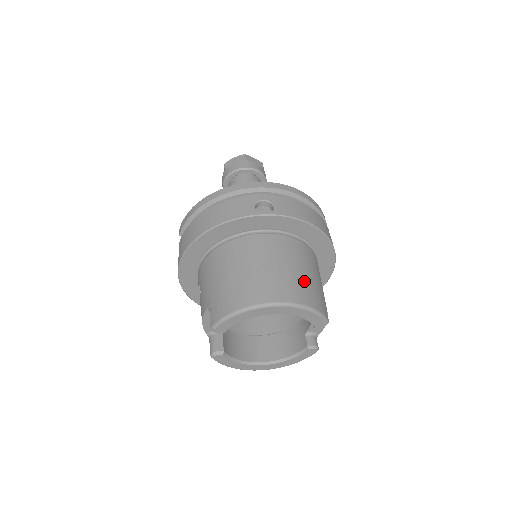
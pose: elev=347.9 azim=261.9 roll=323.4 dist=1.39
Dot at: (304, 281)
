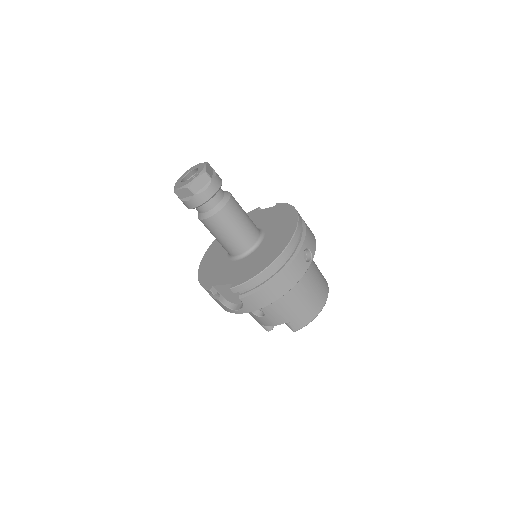
Dot at: (320, 273)
